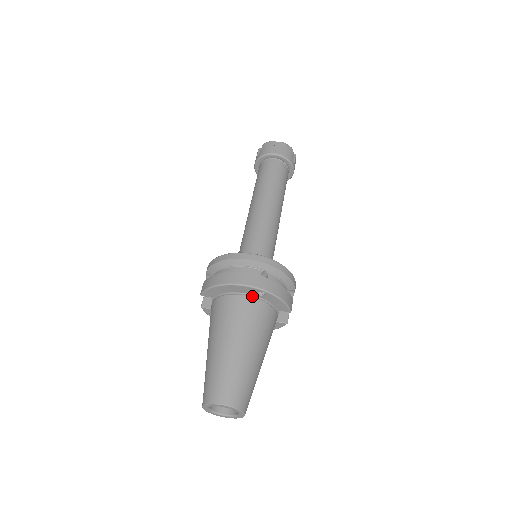
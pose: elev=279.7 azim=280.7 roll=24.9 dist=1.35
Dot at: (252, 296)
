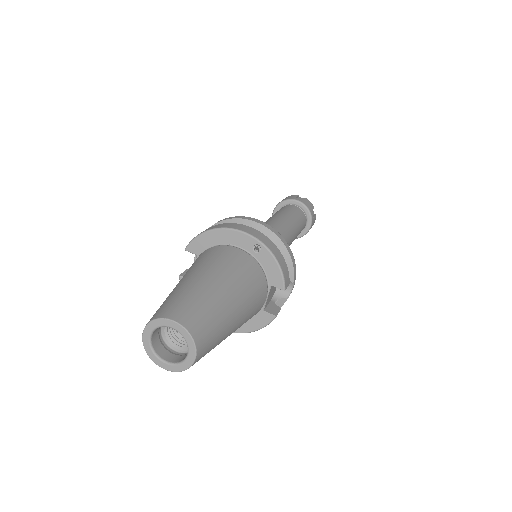
Dot at: (245, 251)
